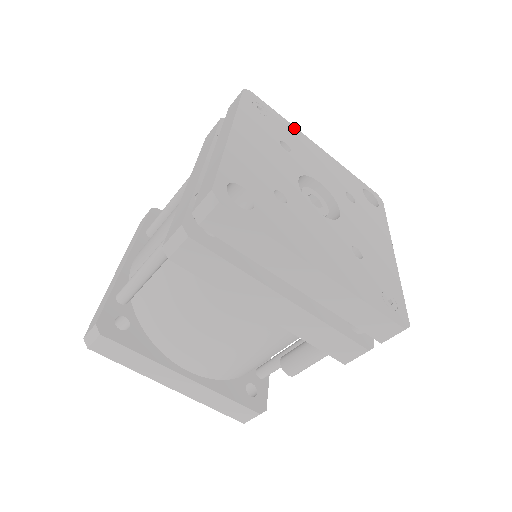
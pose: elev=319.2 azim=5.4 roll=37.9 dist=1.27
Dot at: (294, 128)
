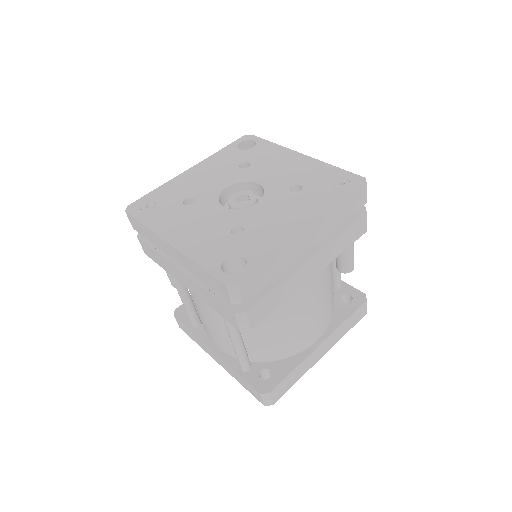
Dot at: (169, 183)
